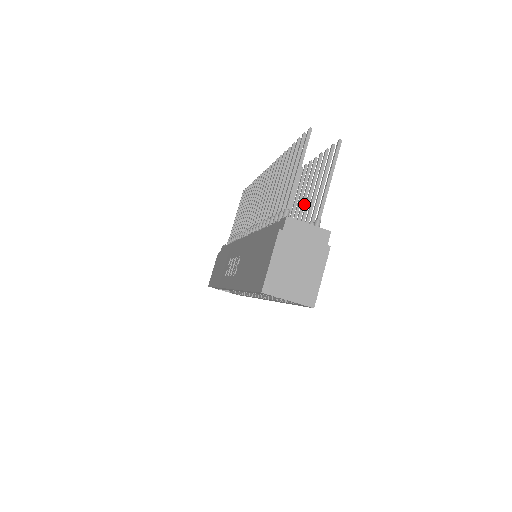
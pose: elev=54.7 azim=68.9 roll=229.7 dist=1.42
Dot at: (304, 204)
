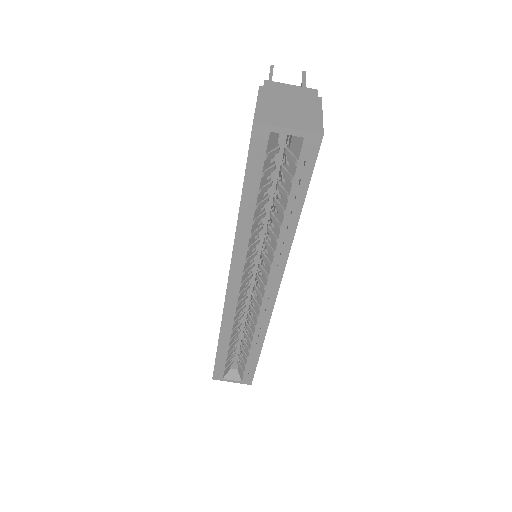
Dot at: occluded
